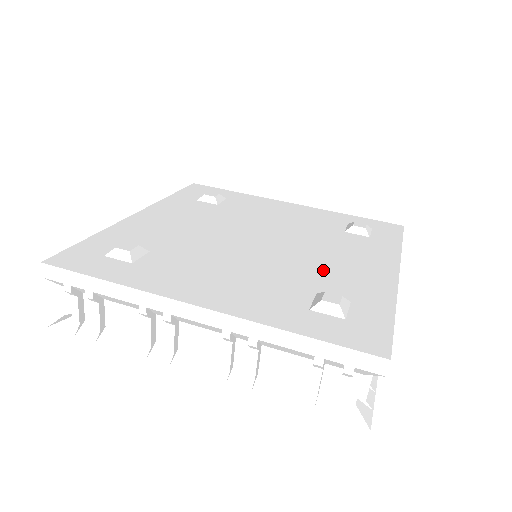
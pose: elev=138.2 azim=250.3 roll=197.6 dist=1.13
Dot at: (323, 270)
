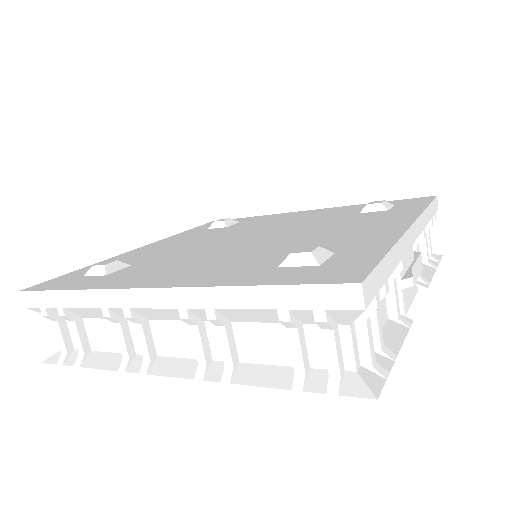
Dot at: (315, 240)
